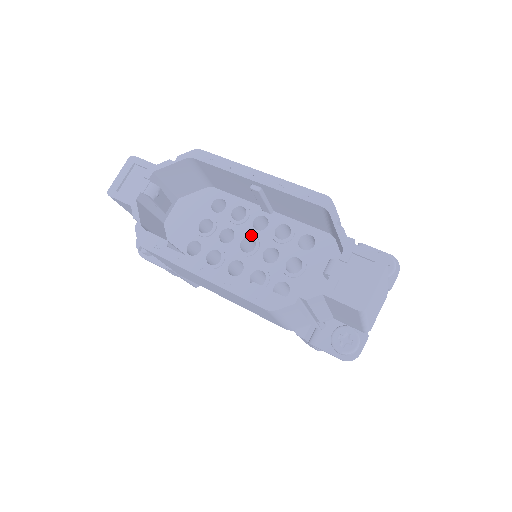
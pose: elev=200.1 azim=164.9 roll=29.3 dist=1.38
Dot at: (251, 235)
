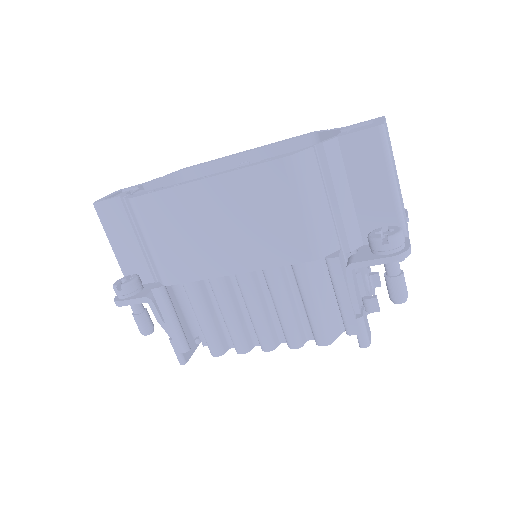
Dot at: occluded
